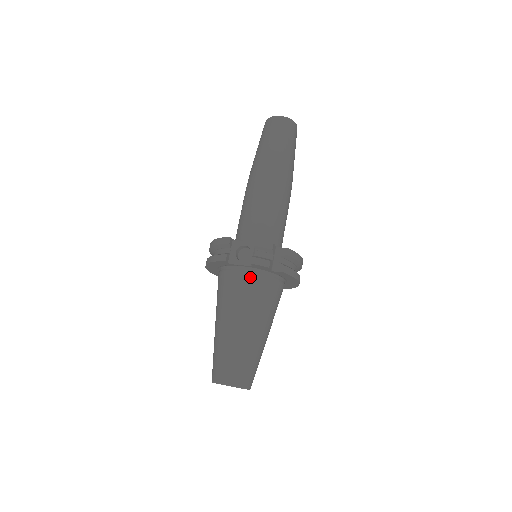
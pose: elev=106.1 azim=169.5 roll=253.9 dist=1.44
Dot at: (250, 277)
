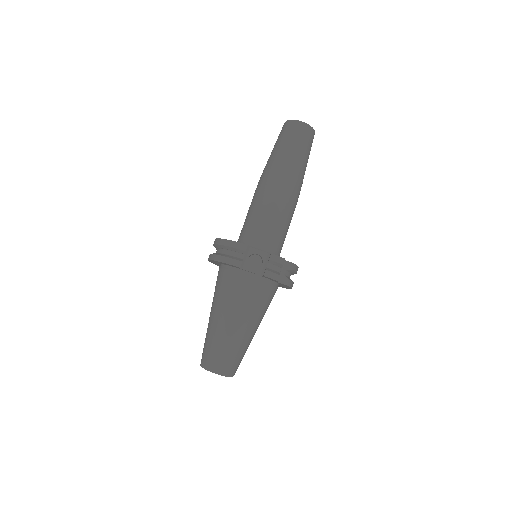
Dot at: (257, 284)
